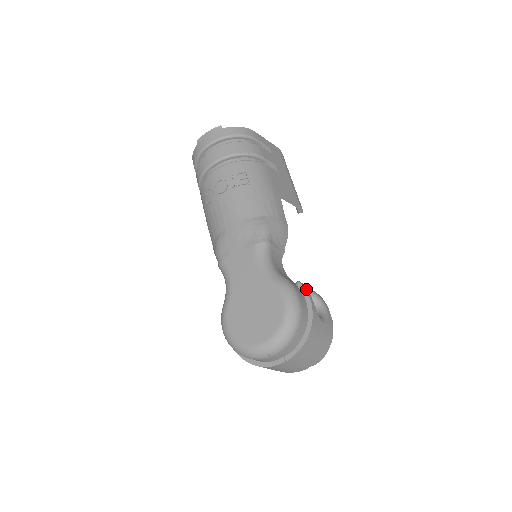
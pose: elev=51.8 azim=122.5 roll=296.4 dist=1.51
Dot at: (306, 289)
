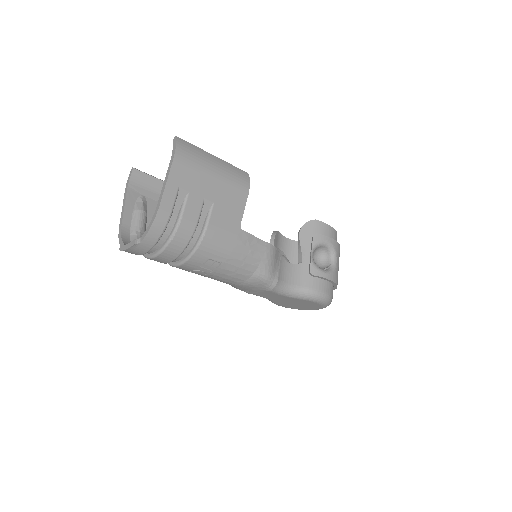
Dot at: (320, 275)
